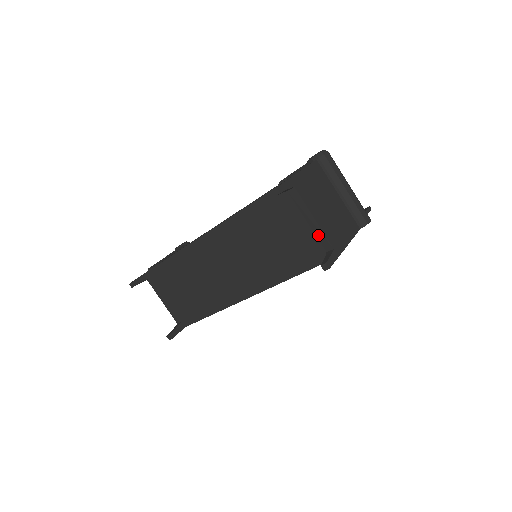
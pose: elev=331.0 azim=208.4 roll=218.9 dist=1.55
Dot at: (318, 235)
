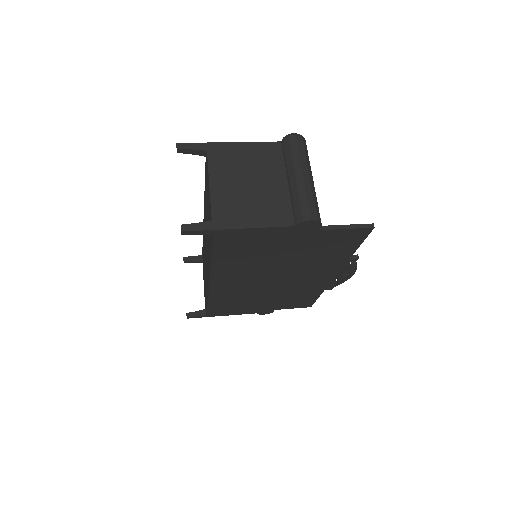
Dot at: occluded
